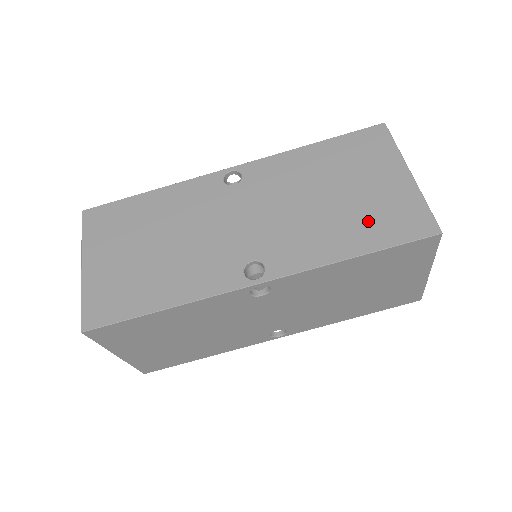
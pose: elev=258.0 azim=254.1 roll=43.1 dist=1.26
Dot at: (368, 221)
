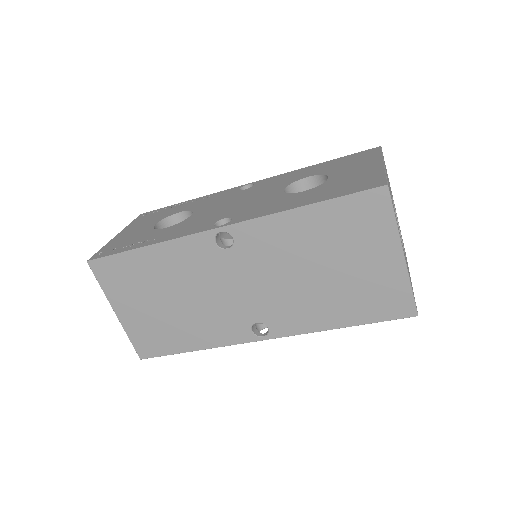
Dot at: (356, 300)
